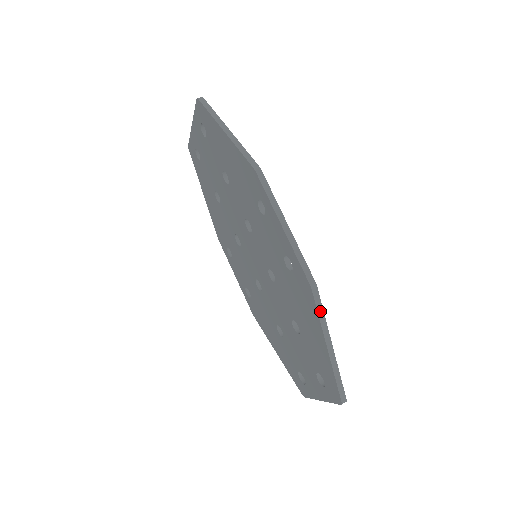
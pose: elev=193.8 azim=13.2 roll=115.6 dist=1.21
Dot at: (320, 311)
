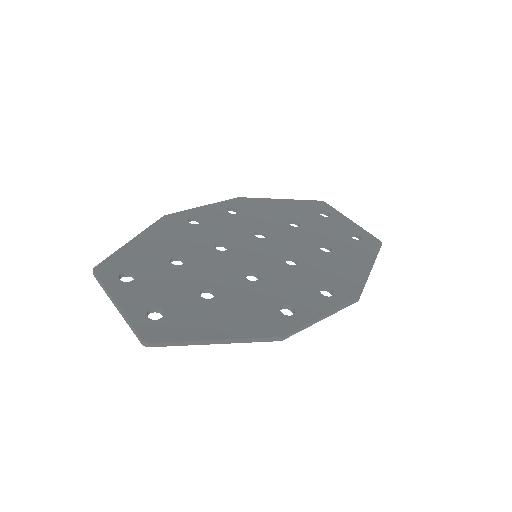
Dot at: occluded
